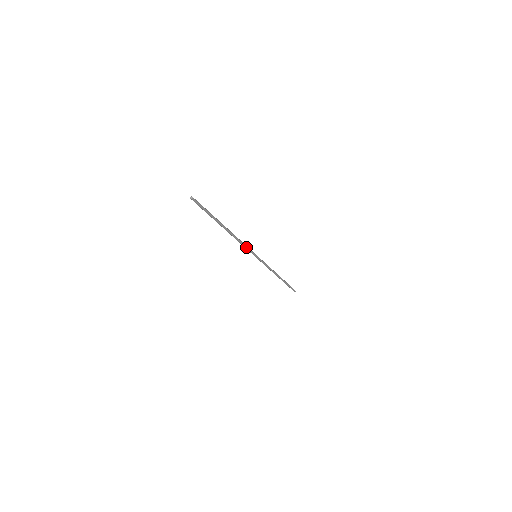
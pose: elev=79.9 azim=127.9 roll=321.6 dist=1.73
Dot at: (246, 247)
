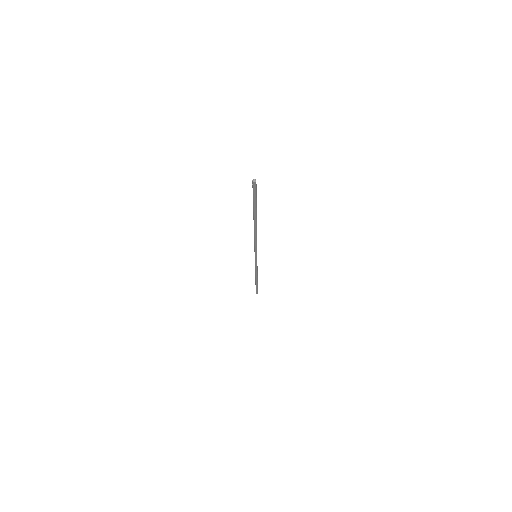
Dot at: (256, 246)
